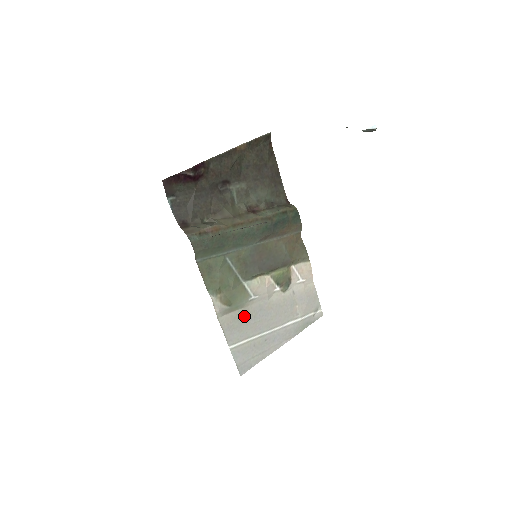
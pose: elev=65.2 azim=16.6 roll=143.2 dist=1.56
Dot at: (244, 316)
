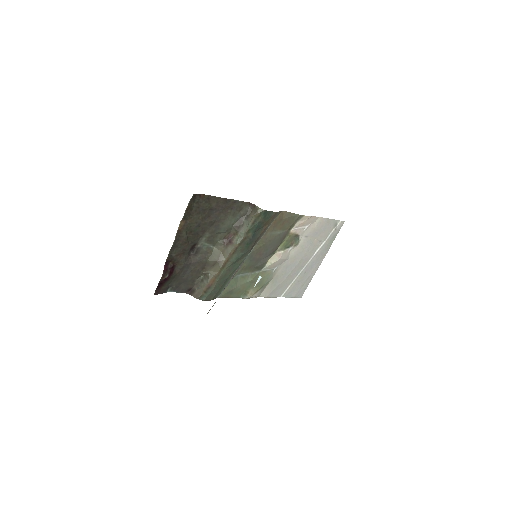
Dot at: (277, 280)
